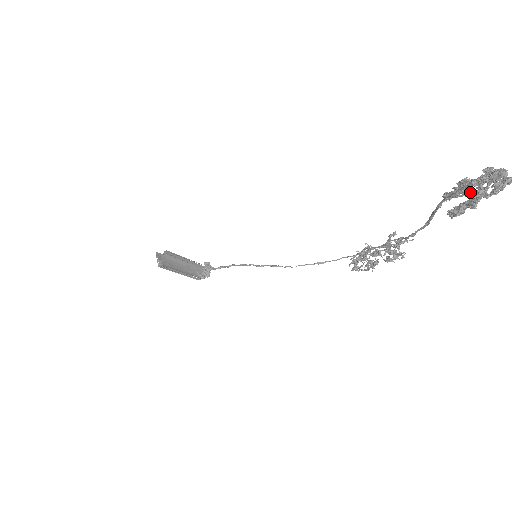
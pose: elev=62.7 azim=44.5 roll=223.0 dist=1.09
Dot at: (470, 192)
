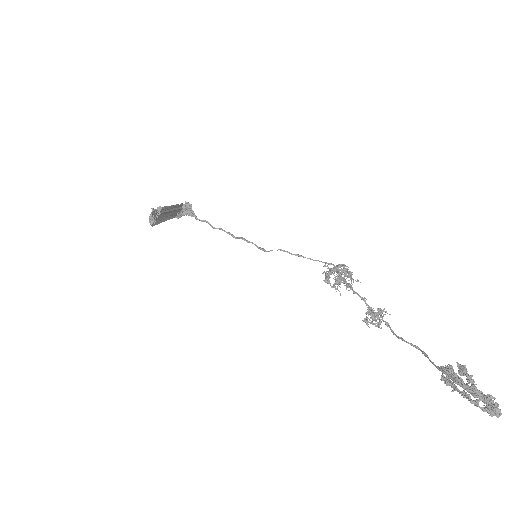
Dot at: (469, 396)
